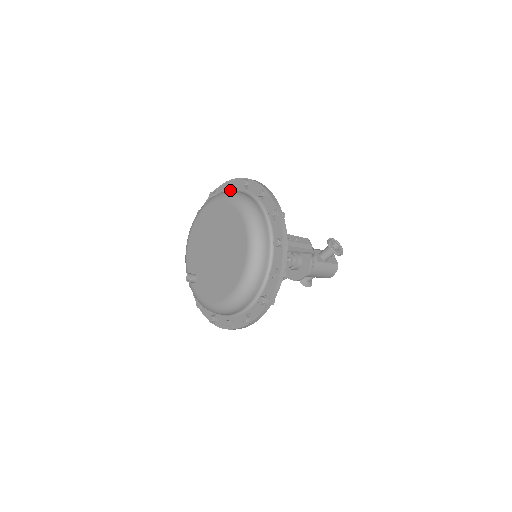
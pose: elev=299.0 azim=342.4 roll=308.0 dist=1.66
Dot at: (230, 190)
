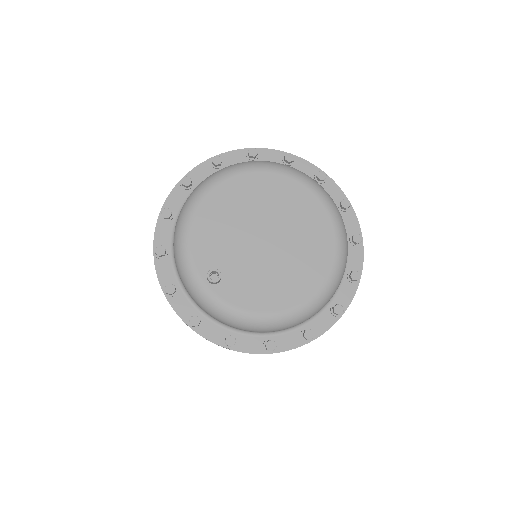
Dot at: occluded
